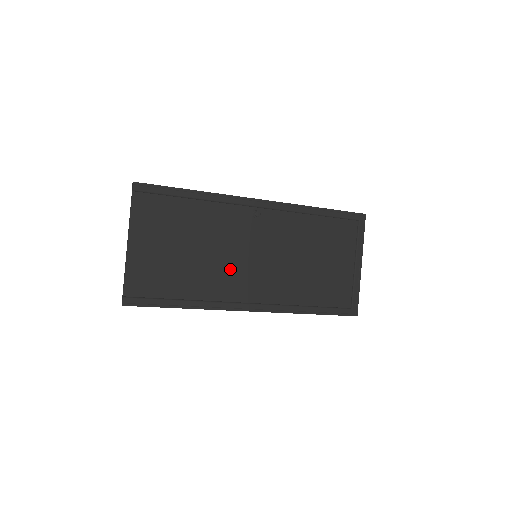
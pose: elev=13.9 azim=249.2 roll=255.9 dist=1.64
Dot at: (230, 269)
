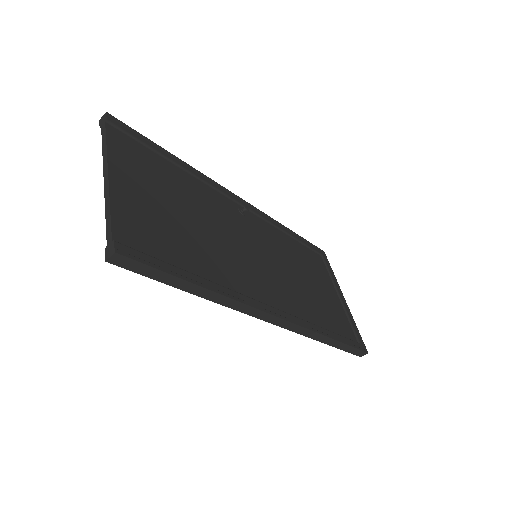
Dot at: (238, 258)
